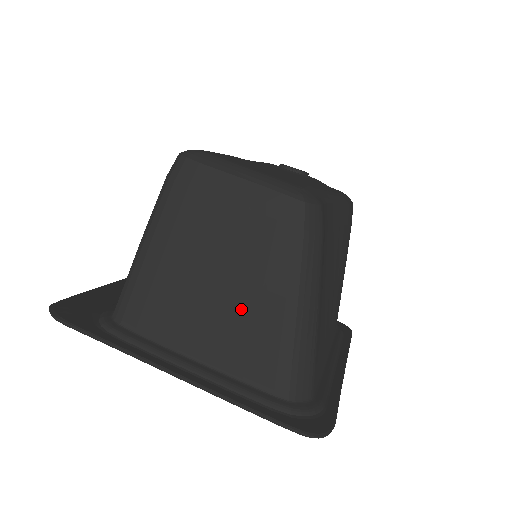
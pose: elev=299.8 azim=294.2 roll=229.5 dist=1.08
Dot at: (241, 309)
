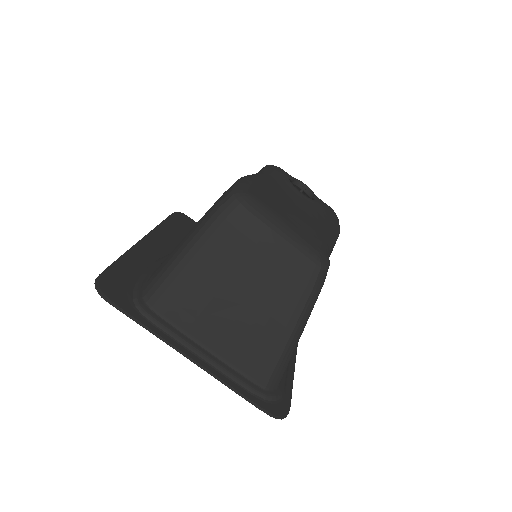
Dot at: (250, 325)
